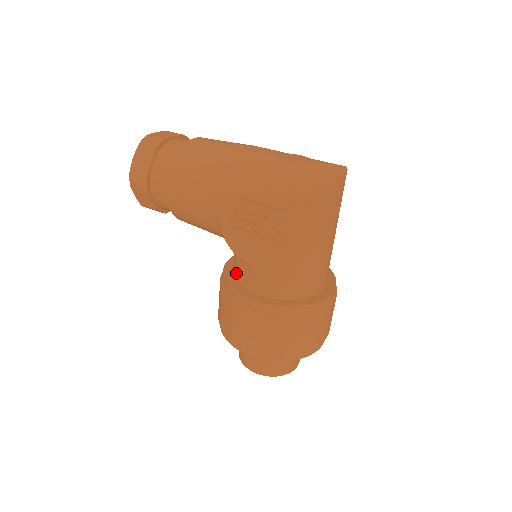
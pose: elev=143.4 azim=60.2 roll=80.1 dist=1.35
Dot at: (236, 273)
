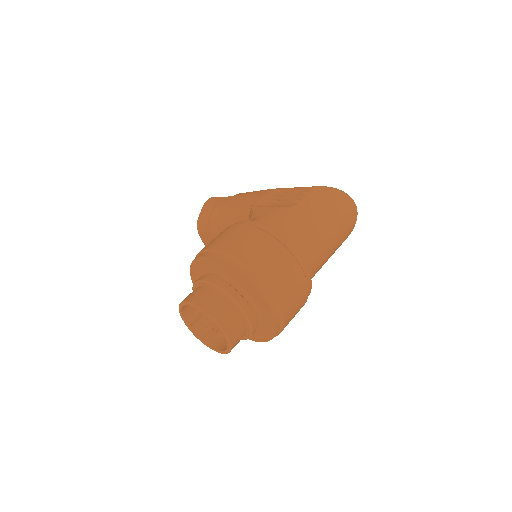
Dot at: occluded
